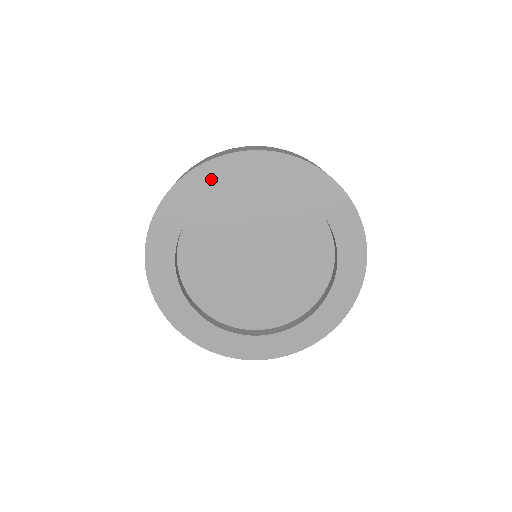
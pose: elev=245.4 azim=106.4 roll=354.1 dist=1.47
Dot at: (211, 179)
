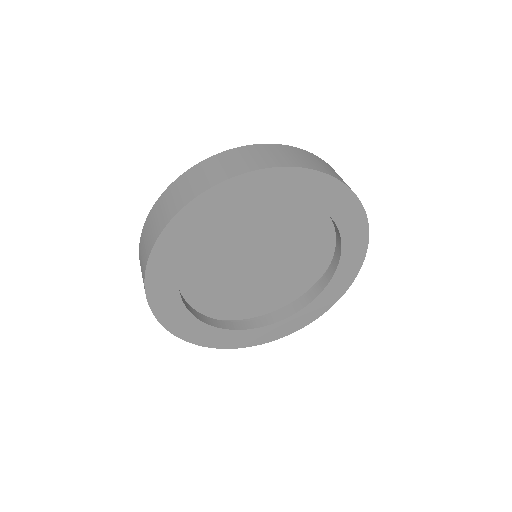
Dot at: (164, 271)
